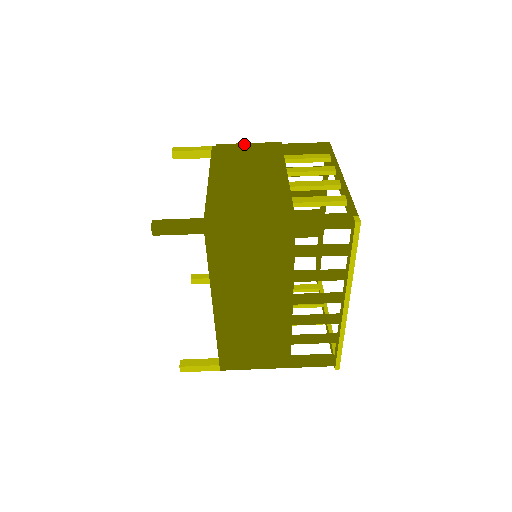
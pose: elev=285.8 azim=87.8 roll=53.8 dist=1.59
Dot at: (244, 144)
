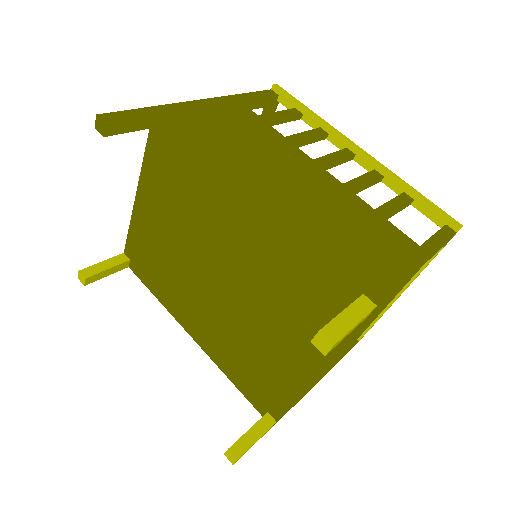
Dot at: occluded
